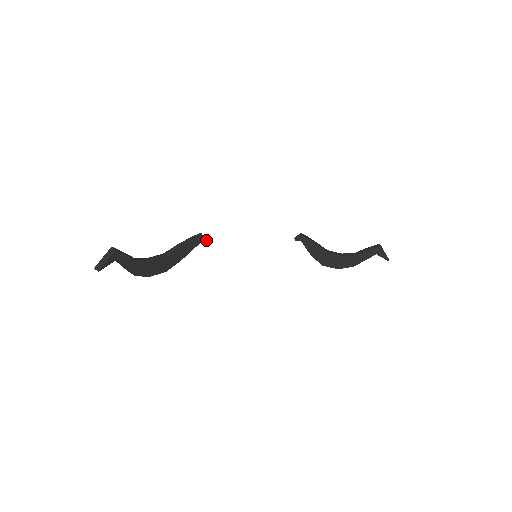
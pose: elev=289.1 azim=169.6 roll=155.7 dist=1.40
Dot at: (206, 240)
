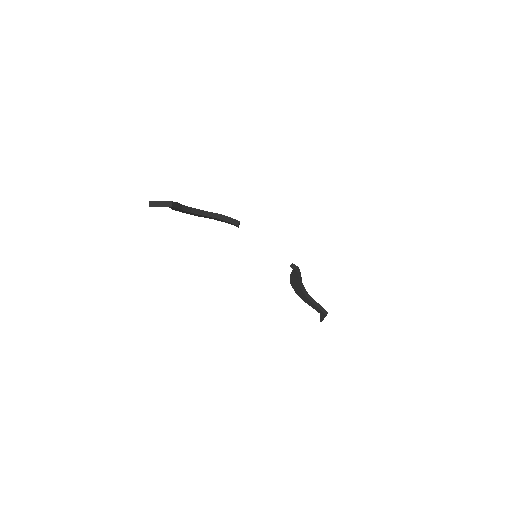
Dot at: (238, 227)
